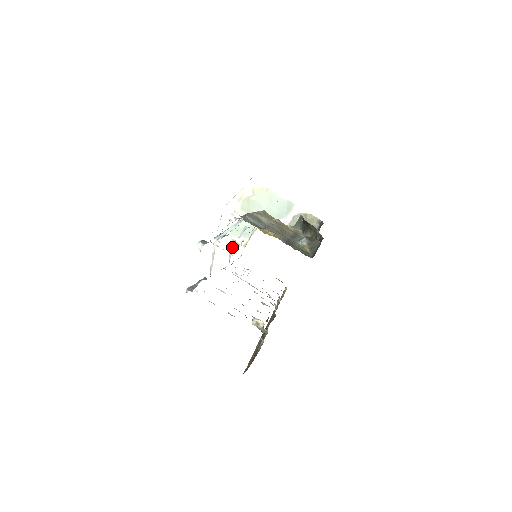
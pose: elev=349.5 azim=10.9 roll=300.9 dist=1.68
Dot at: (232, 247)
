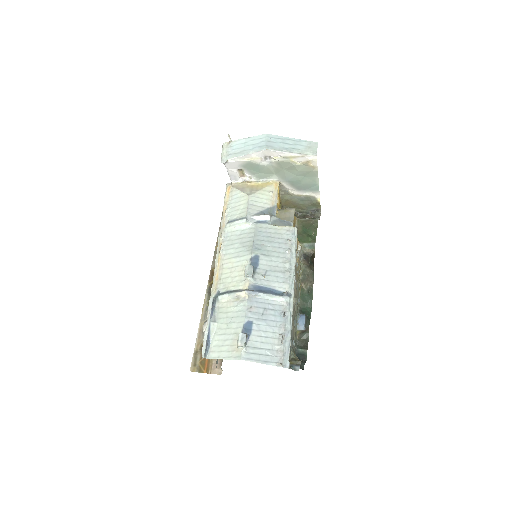
Dot at: (243, 225)
